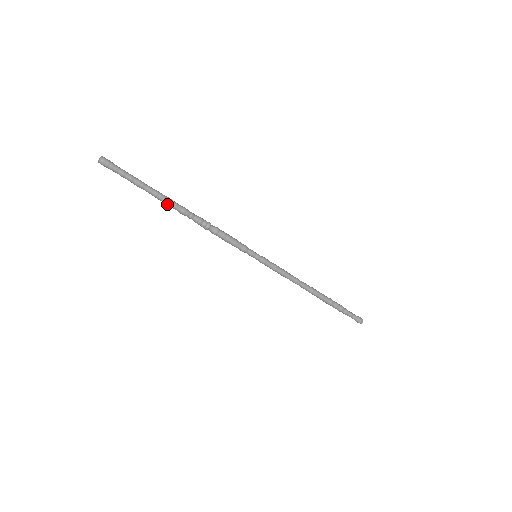
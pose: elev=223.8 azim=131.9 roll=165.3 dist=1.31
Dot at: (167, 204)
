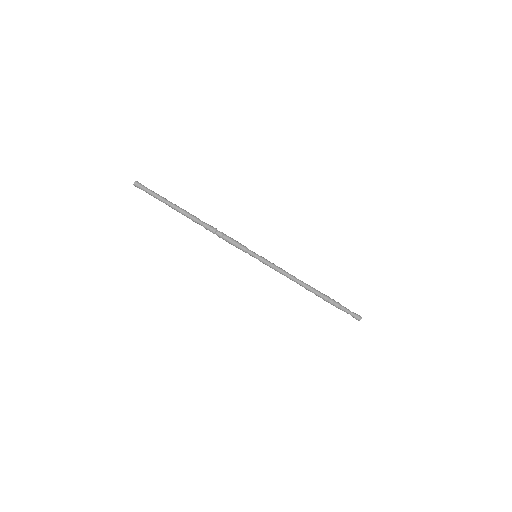
Dot at: (182, 214)
